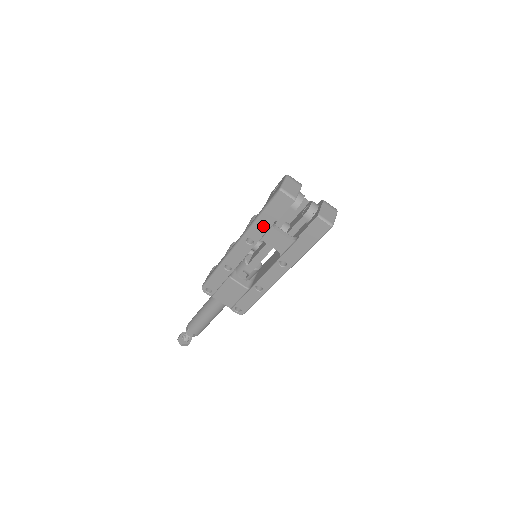
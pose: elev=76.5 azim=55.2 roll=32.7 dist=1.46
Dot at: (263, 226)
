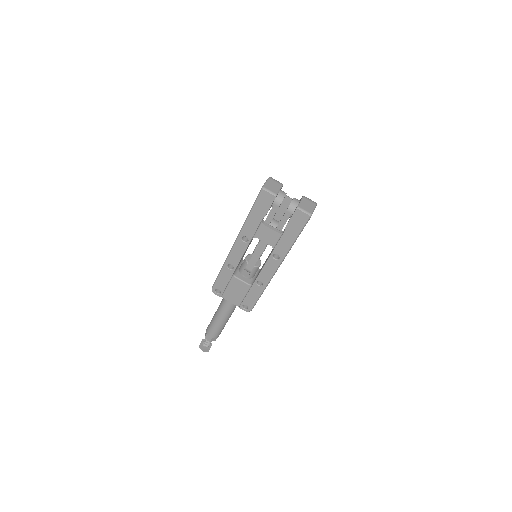
Dot at: (254, 223)
